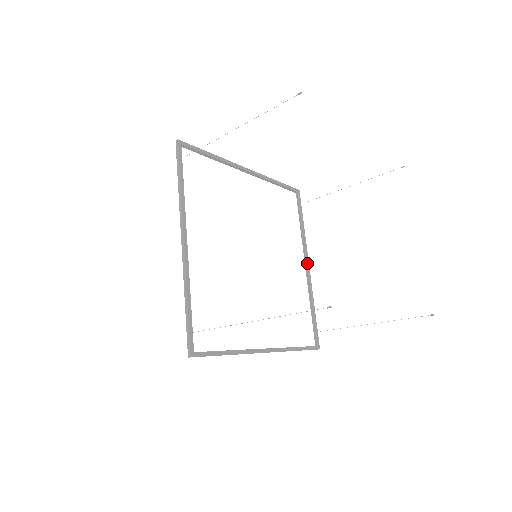
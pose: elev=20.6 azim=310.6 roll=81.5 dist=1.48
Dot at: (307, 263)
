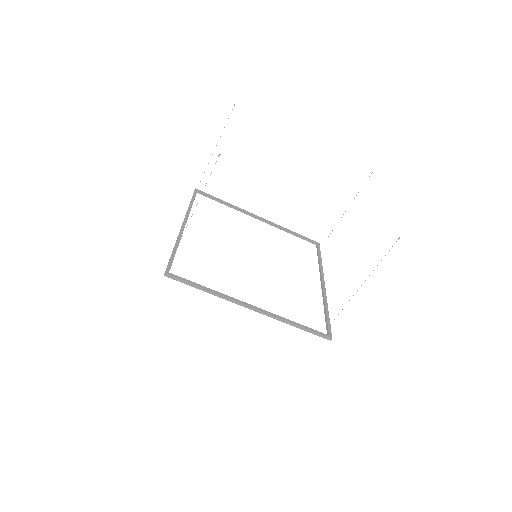
Dot at: (322, 282)
